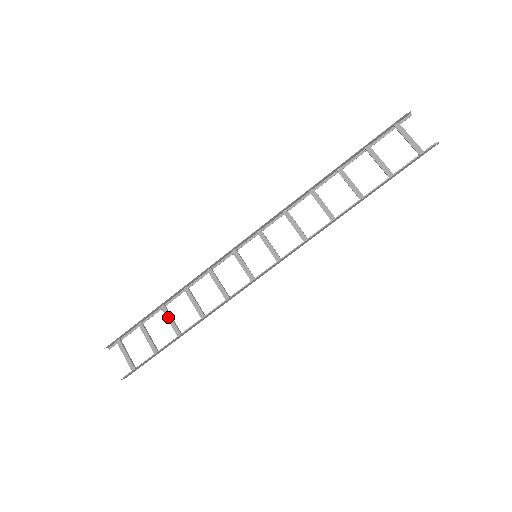
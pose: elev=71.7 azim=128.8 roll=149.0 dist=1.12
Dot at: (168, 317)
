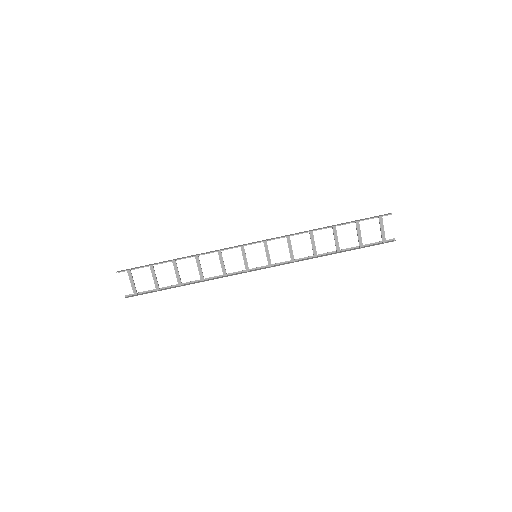
Dot at: (176, 269)
